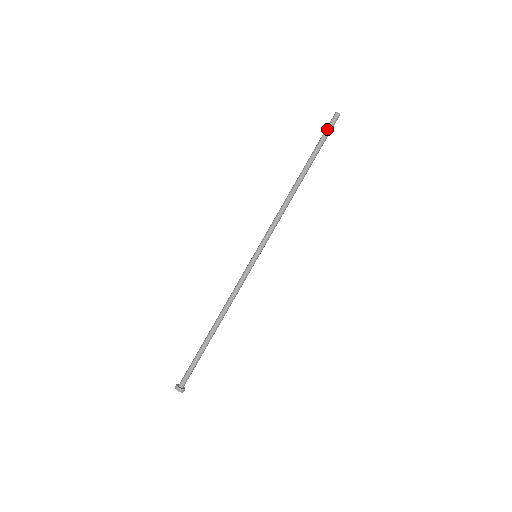
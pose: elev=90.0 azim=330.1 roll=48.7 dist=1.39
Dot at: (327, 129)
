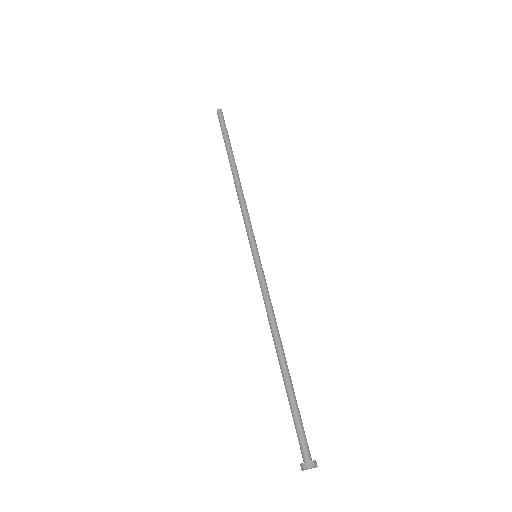
Dot at: (222, 123)
